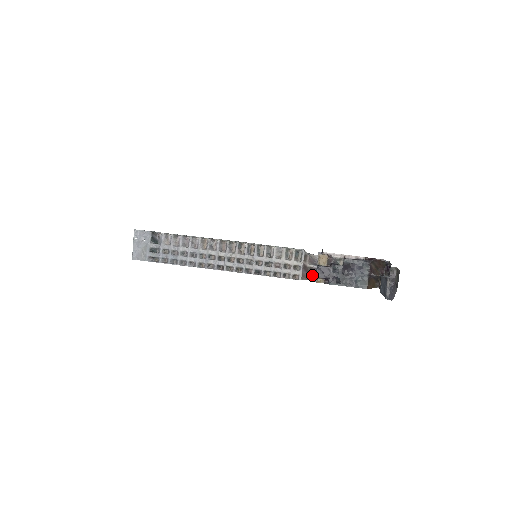
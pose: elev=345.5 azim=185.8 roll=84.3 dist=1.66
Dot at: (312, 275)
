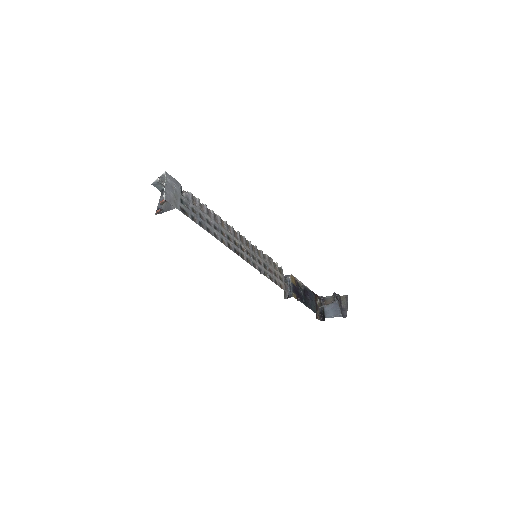
Dot at: (284, 293)
